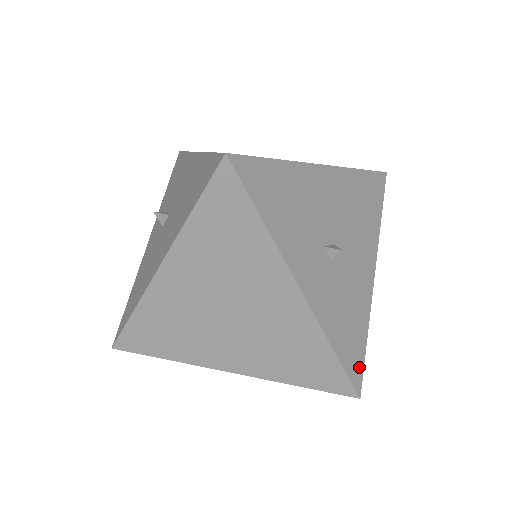
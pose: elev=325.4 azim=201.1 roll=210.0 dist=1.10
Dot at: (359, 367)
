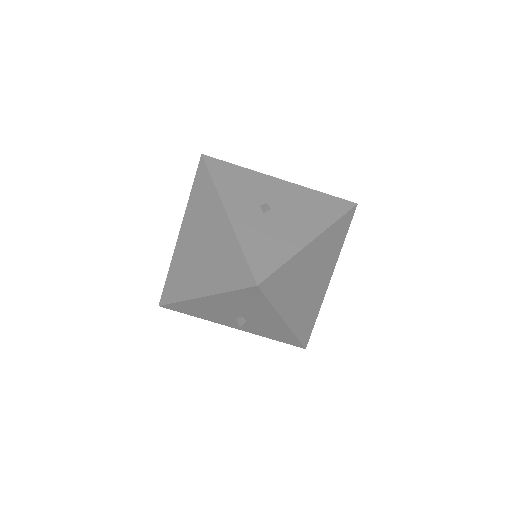
Dot at: (266, 271)
